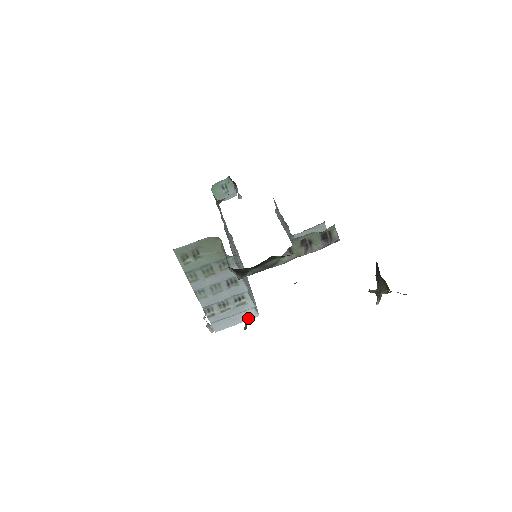
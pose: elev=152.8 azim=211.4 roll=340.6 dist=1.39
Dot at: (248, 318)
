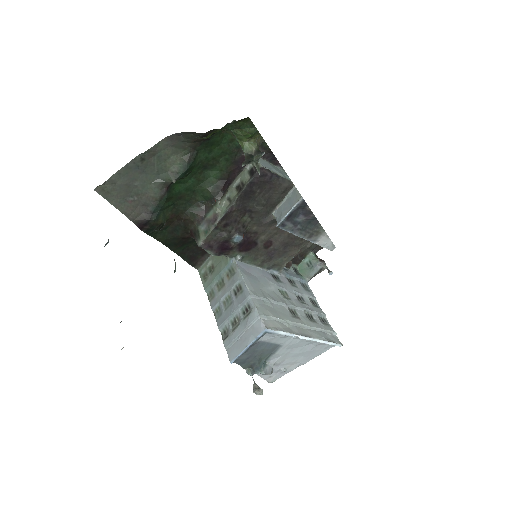
Dot at: (256, 334)
